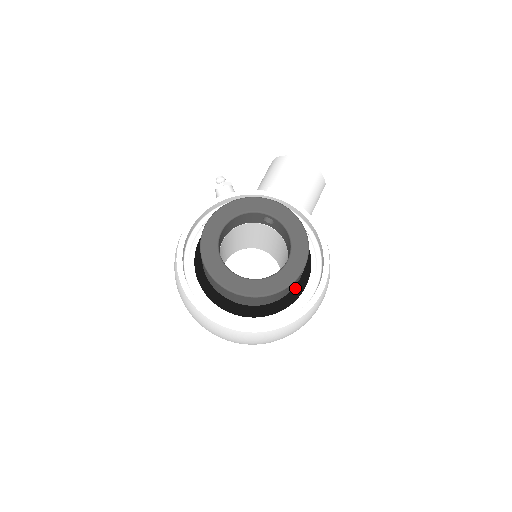
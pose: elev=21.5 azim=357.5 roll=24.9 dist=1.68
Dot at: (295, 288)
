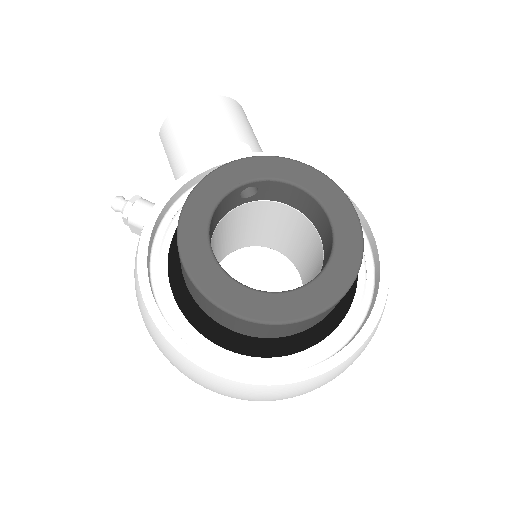
Dot at: occluded
